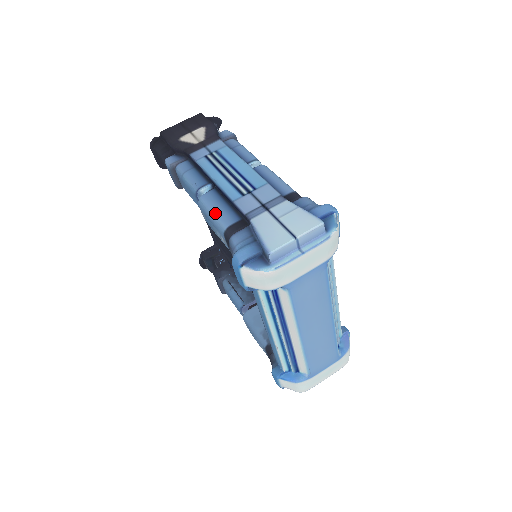
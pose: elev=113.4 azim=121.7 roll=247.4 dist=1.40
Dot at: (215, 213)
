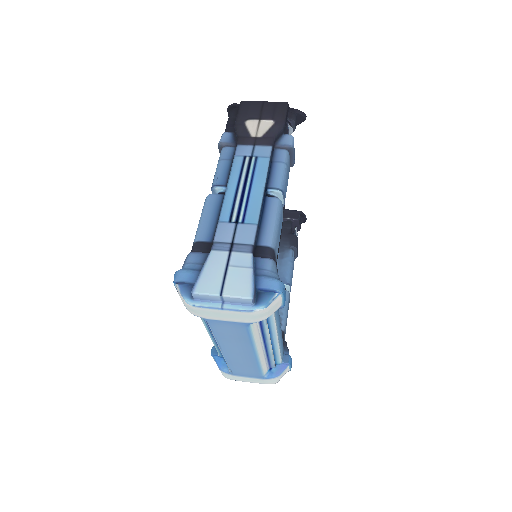
Dot at: (202, 220)
